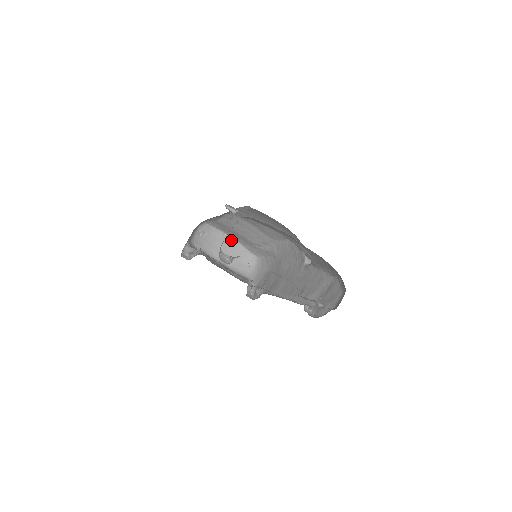
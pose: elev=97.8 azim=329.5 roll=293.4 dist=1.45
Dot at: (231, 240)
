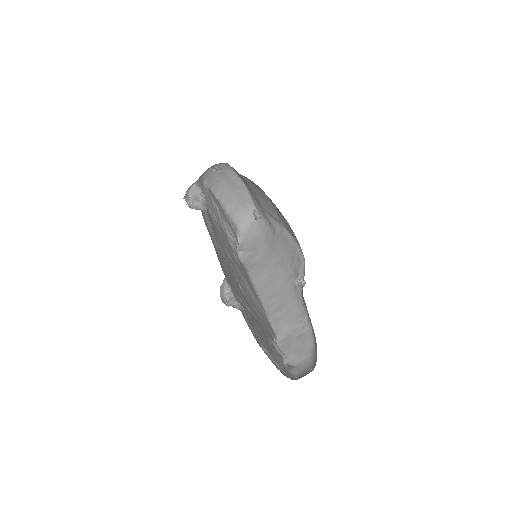
Dot at: (242, 185)
